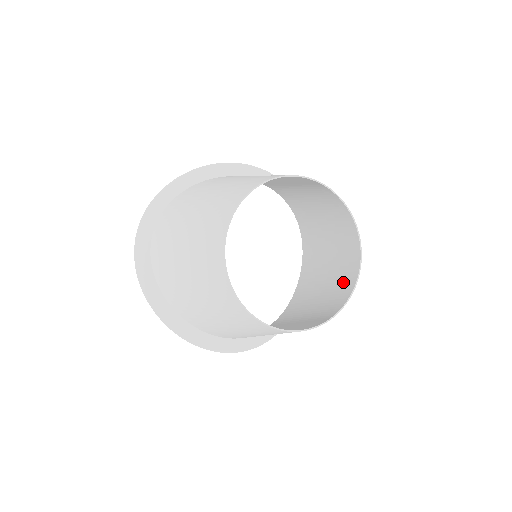
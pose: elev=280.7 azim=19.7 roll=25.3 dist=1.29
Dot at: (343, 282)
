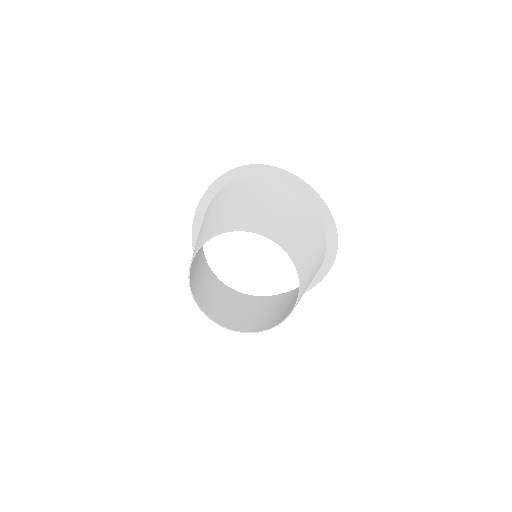
Dot at: (281, 317)
